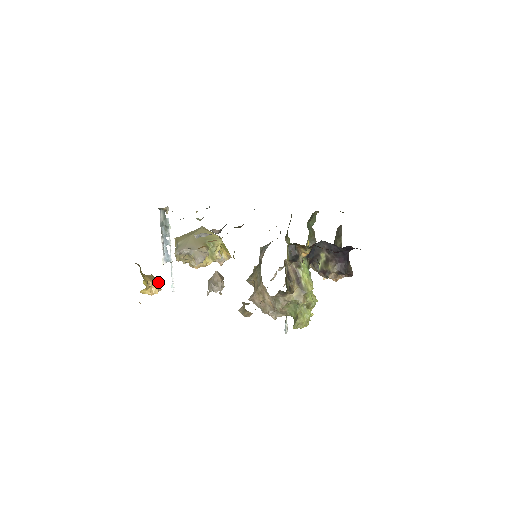
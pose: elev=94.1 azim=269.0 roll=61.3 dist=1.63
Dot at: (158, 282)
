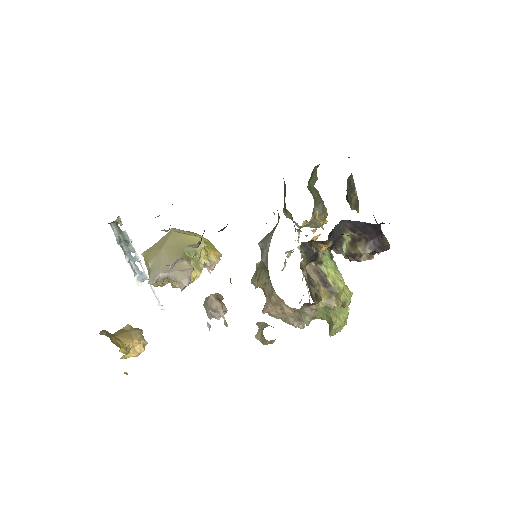
Dot at: (140, 336)
